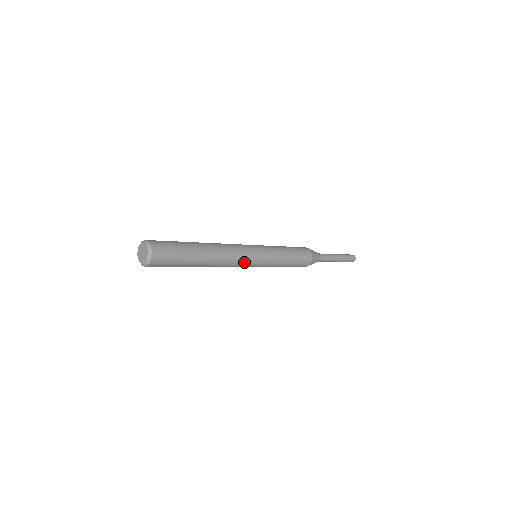
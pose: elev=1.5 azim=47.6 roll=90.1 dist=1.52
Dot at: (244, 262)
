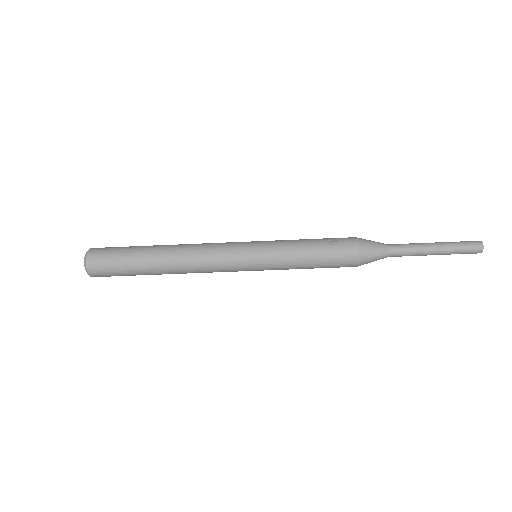
Dot at: (224, 255)
